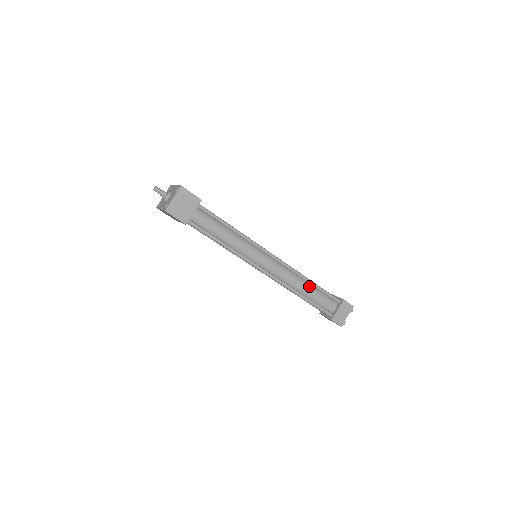
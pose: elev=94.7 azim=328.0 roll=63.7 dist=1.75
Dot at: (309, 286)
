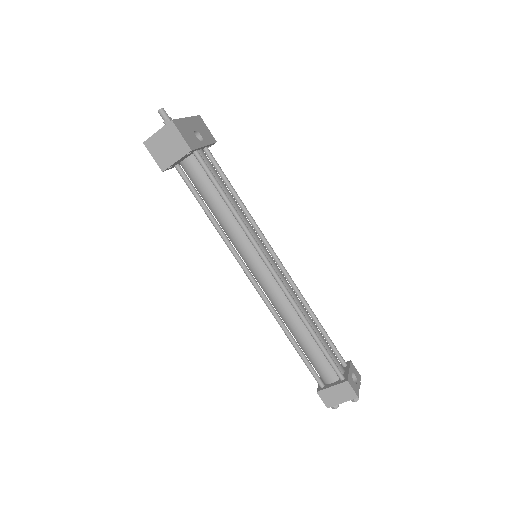
Dot at: (307, 333)
